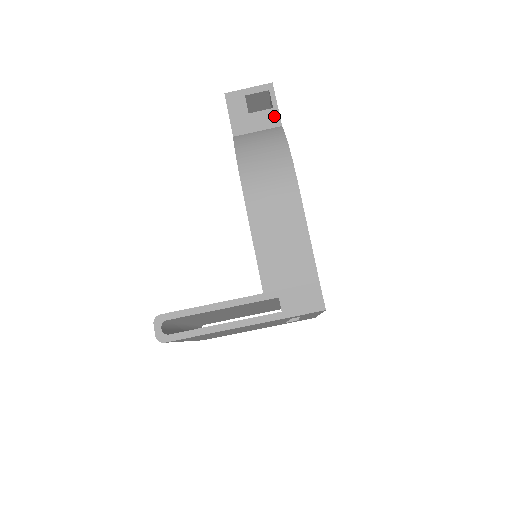
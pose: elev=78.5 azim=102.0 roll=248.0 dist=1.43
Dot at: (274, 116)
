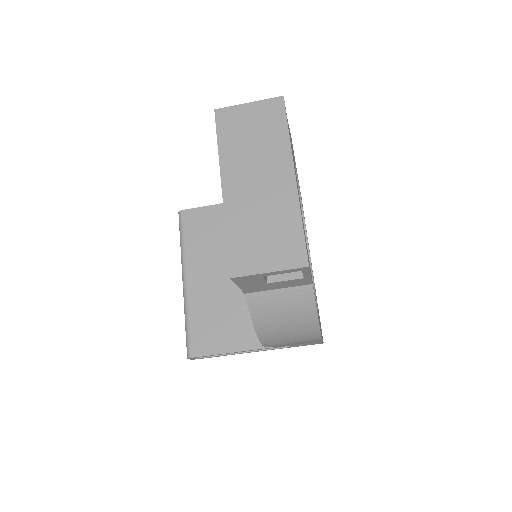
Dot at: (304, 281)
